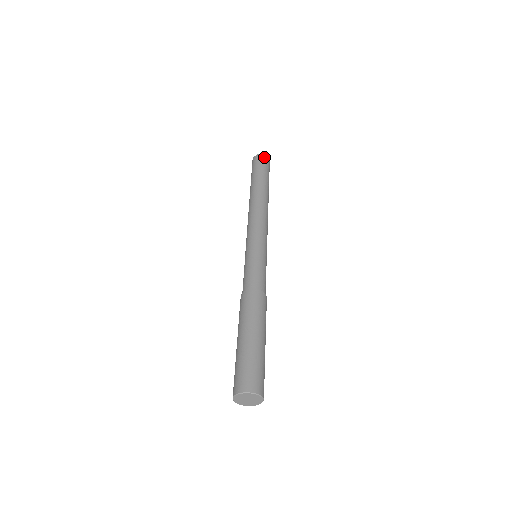
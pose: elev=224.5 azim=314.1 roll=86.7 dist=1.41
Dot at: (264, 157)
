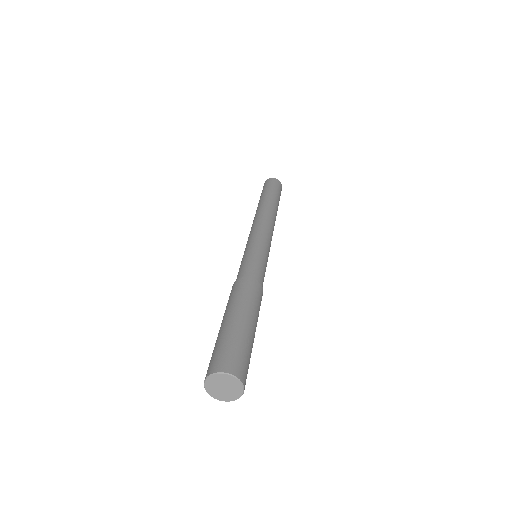
Dot at: (274, 180)
